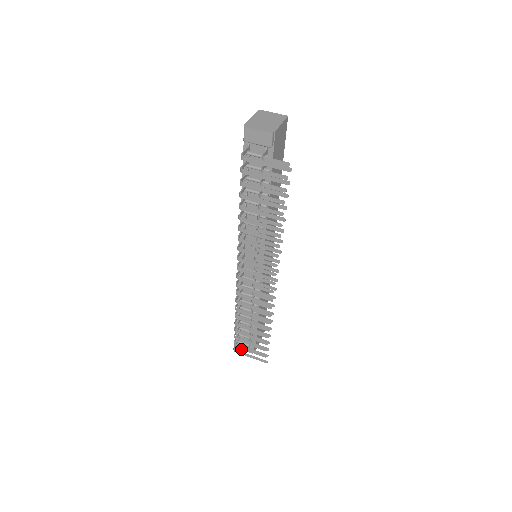
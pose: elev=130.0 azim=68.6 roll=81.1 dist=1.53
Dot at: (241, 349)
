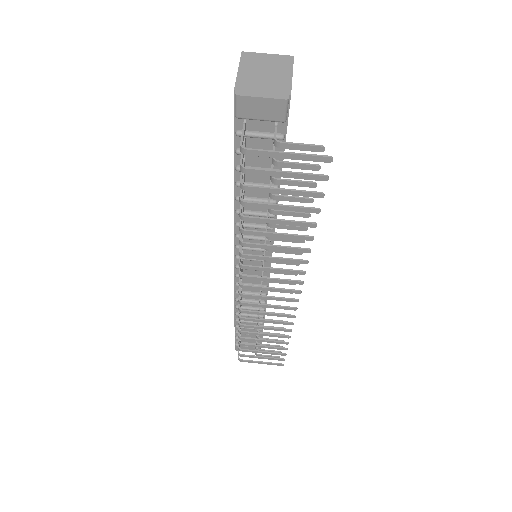
Dot at: occluded
